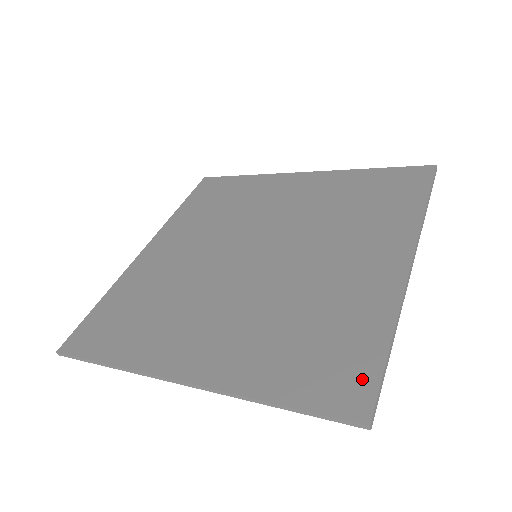
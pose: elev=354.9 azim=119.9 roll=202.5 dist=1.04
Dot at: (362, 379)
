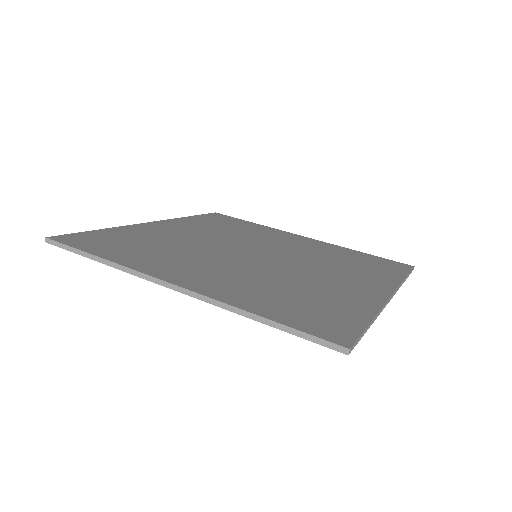
Dot at: (345, 328)
